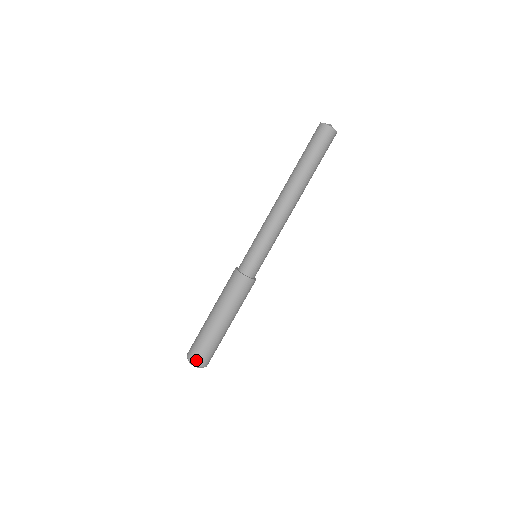
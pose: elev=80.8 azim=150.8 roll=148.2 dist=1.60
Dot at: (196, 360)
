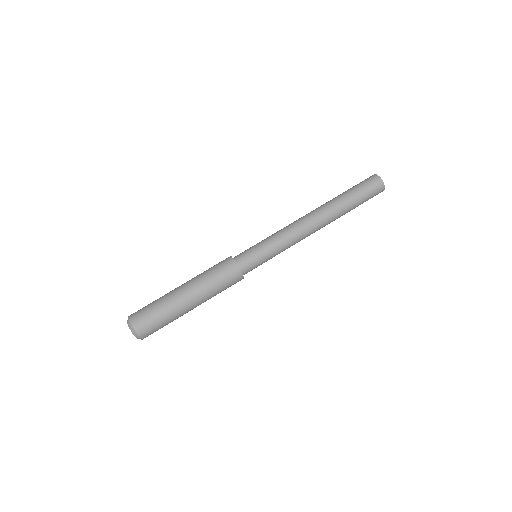
Dot at: (142, 331)
